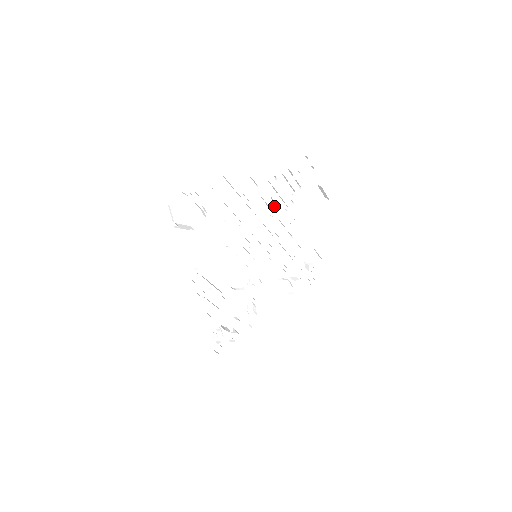
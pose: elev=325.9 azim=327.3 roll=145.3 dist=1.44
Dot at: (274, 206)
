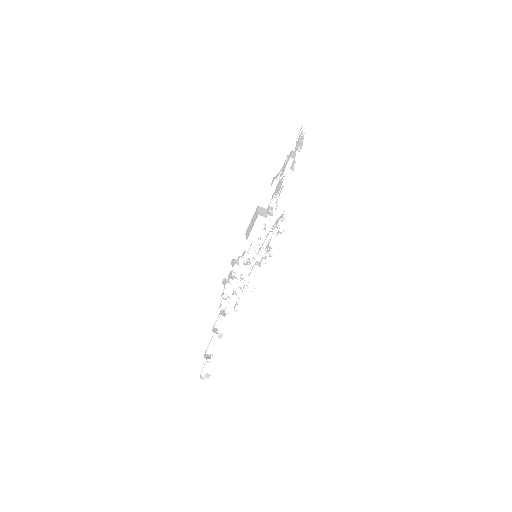
Dot at: occluded
